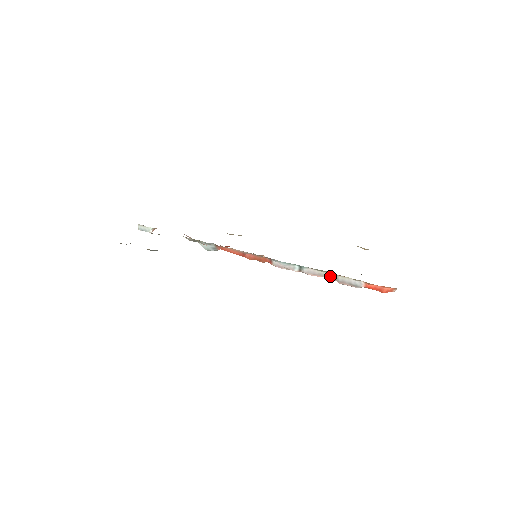
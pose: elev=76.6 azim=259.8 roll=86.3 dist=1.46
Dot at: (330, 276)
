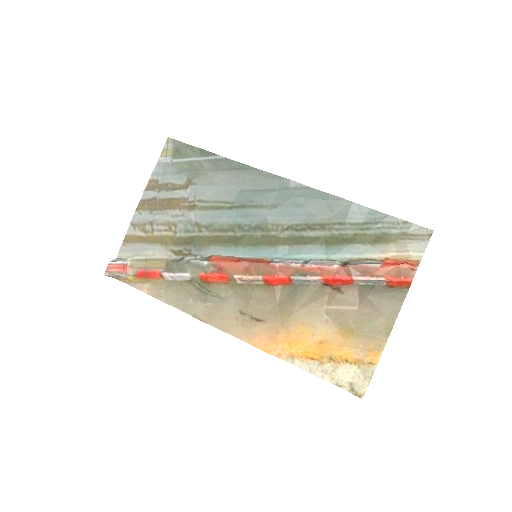
Dot at: (340, 265)
